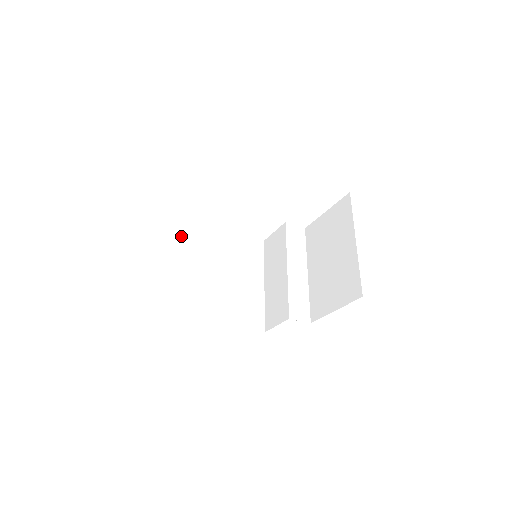
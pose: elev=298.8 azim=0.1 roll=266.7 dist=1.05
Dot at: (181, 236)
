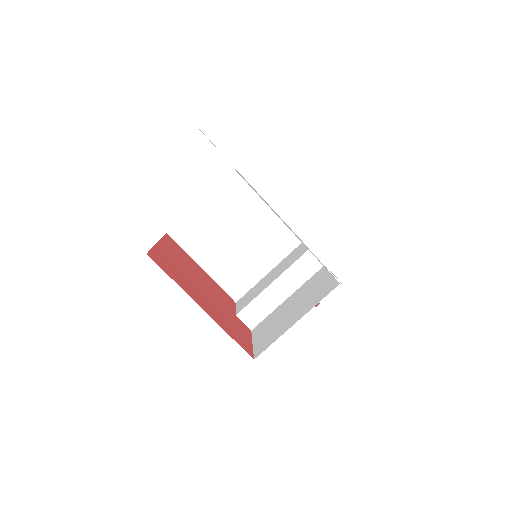
Dot at: (231, 194)
